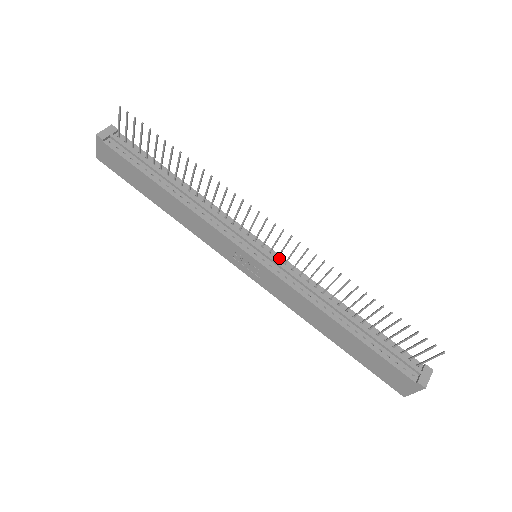
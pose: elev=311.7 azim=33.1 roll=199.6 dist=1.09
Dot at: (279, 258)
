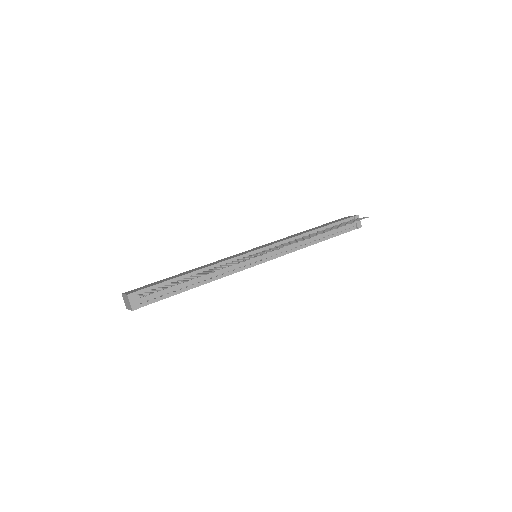
Dot at: (270, 248)
